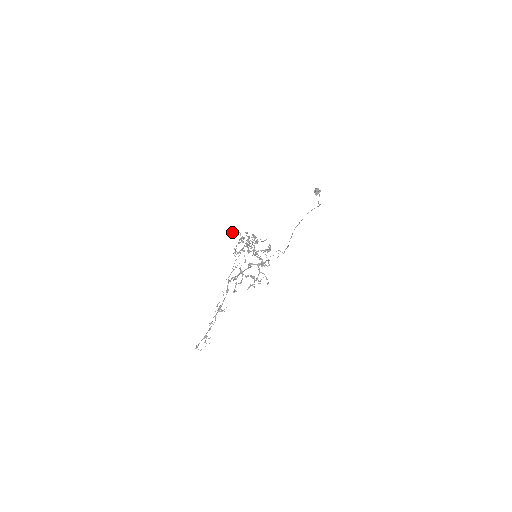
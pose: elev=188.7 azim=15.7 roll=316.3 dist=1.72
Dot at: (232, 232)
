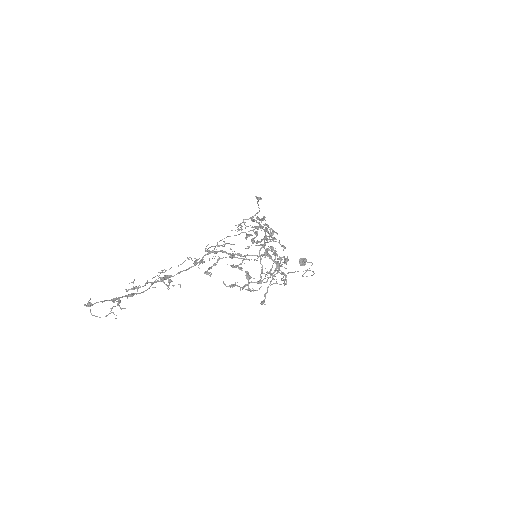
Dot at: occluded
